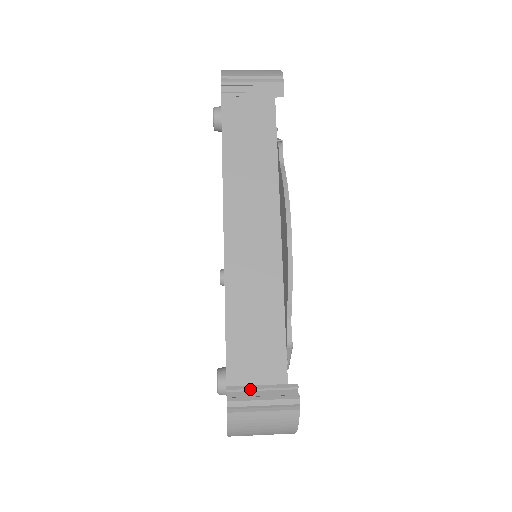
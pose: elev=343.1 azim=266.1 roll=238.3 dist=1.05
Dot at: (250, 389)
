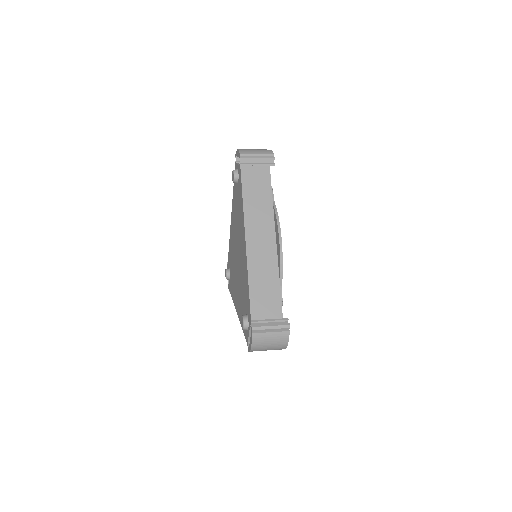
Dot at: (263, 321)
